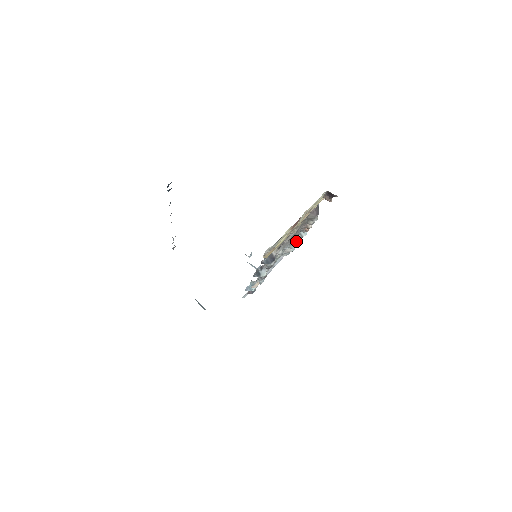
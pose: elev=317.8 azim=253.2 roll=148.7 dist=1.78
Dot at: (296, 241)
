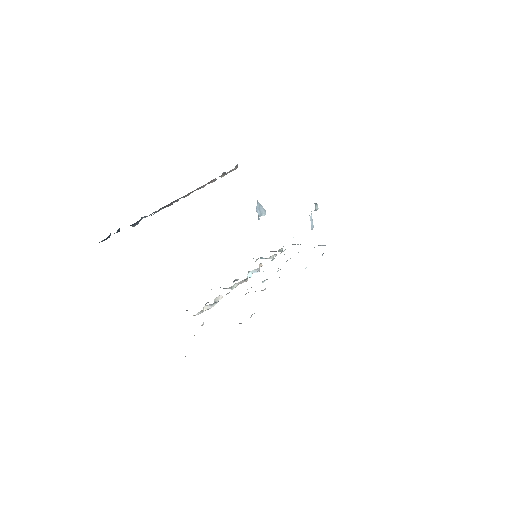
Dot at: occluded
